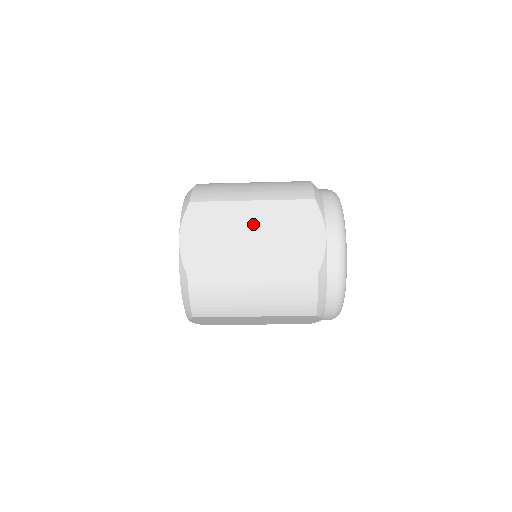
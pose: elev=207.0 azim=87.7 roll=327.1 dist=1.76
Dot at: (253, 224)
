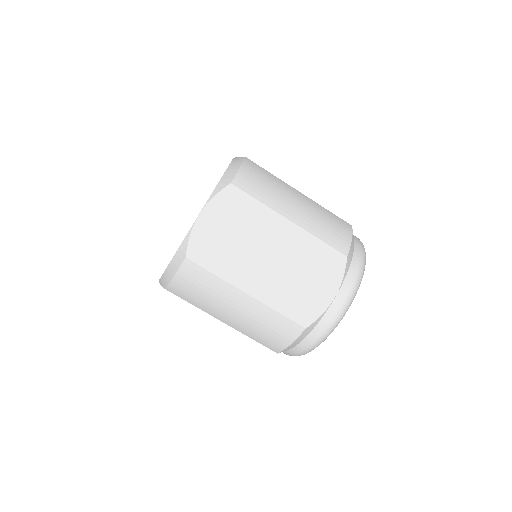
Dot at: (277, 245)
